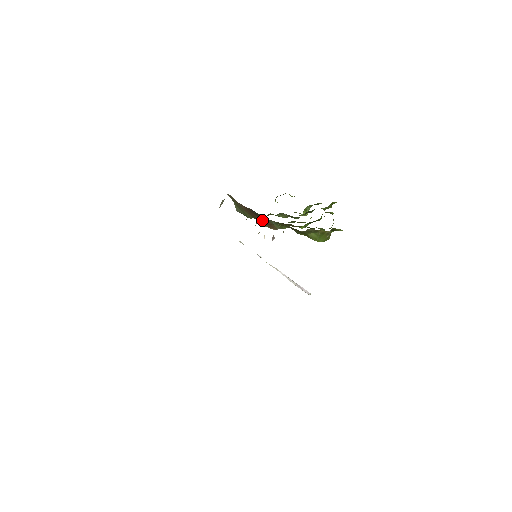
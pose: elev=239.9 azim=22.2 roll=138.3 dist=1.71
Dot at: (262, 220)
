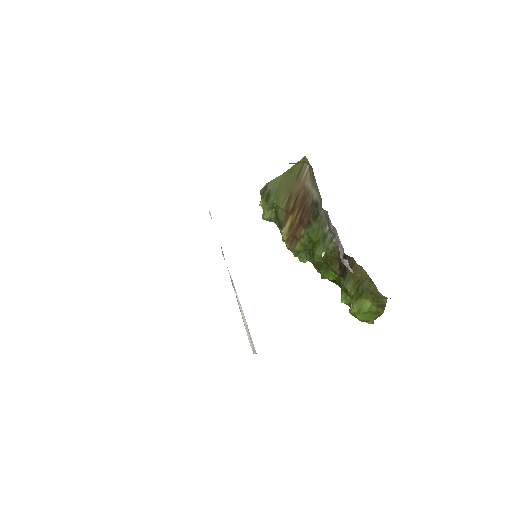
Dot at: (295, 225)
